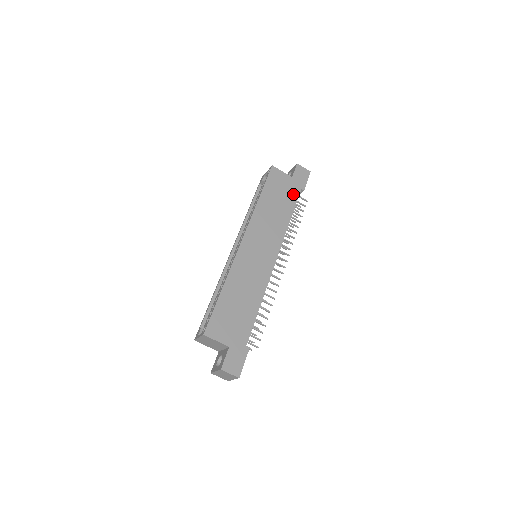
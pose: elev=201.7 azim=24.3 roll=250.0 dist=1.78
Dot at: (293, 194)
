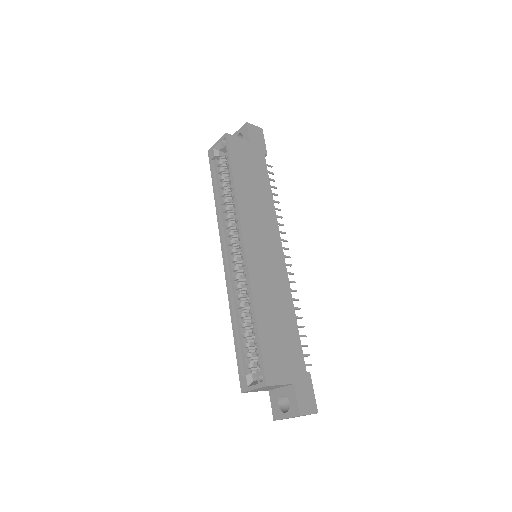
Dot at: (260, 163)
